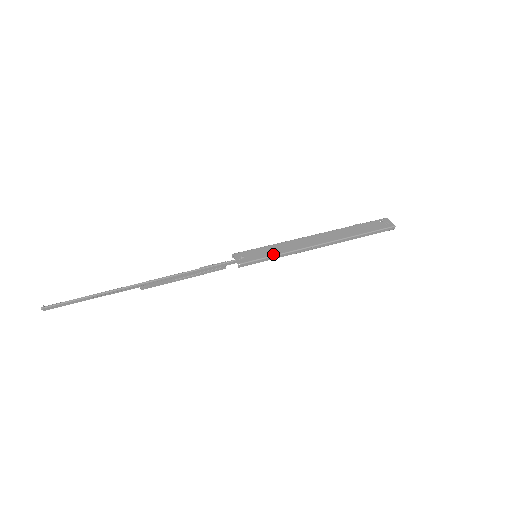
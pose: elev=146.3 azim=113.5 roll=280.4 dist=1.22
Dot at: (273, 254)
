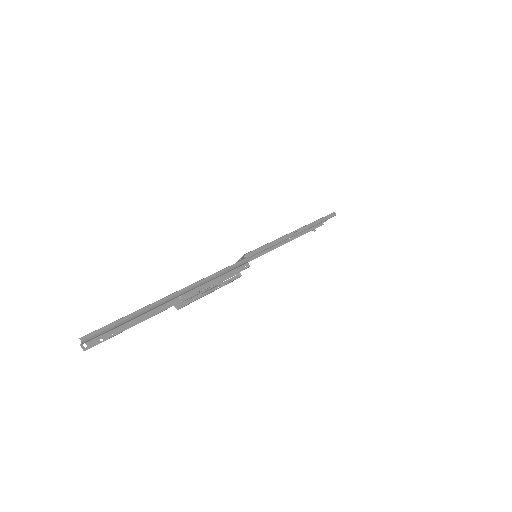
Dot at: (266, 244)
